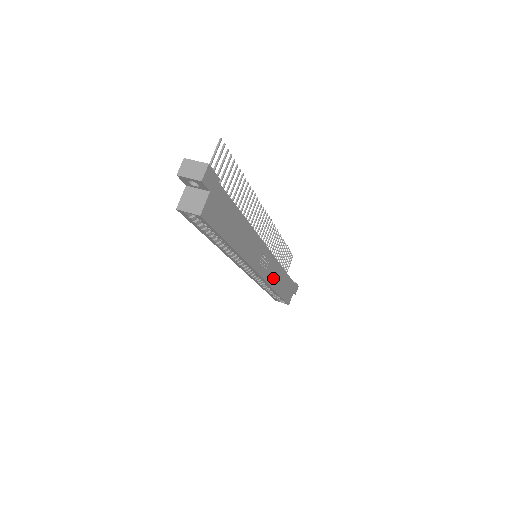
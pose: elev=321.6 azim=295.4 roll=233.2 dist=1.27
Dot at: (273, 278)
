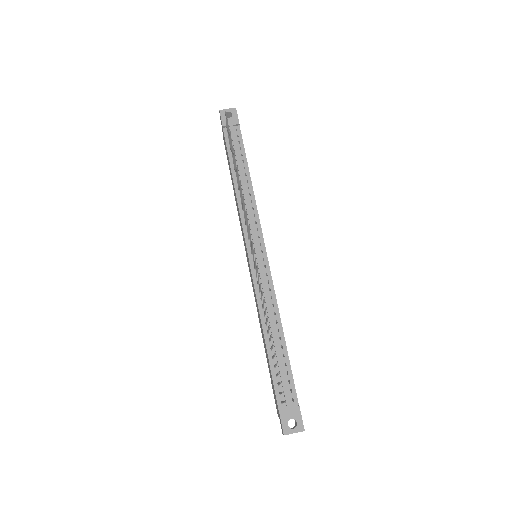
Dot at: occluded
